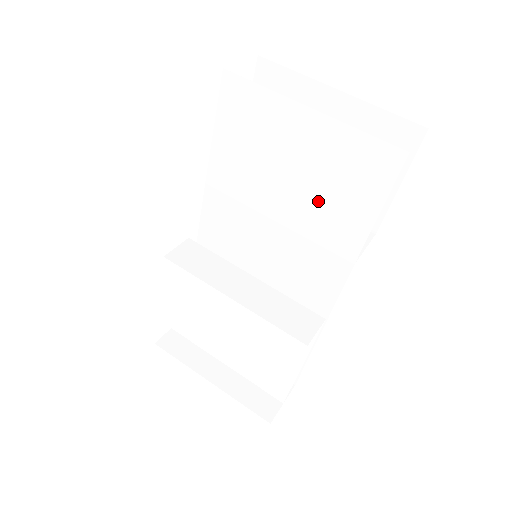
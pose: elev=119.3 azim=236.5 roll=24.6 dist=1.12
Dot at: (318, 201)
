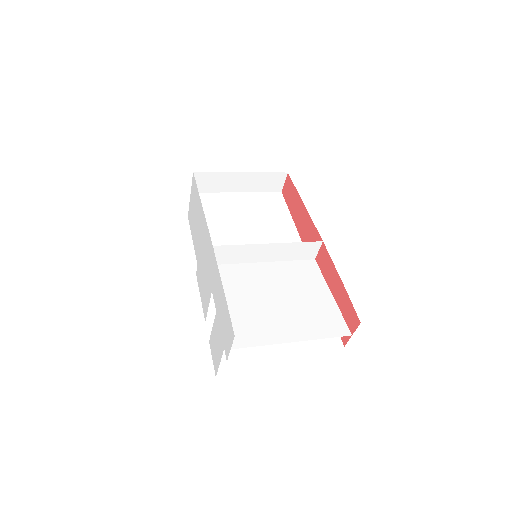
Dot at: (265, 221)
